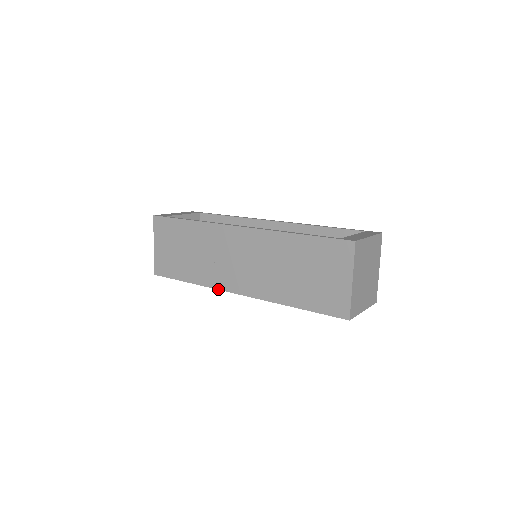
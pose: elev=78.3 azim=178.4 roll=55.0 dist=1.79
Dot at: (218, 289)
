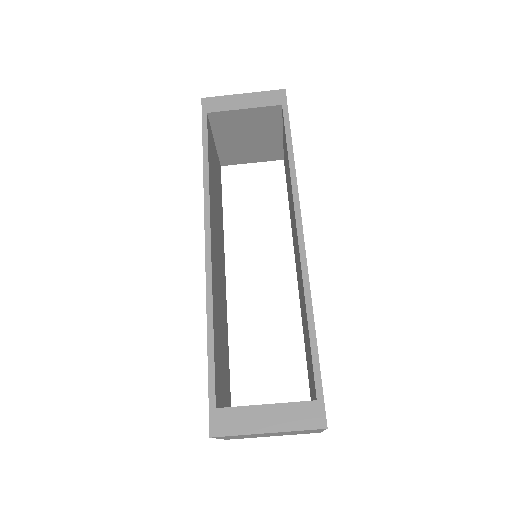
Dot at: occluded
